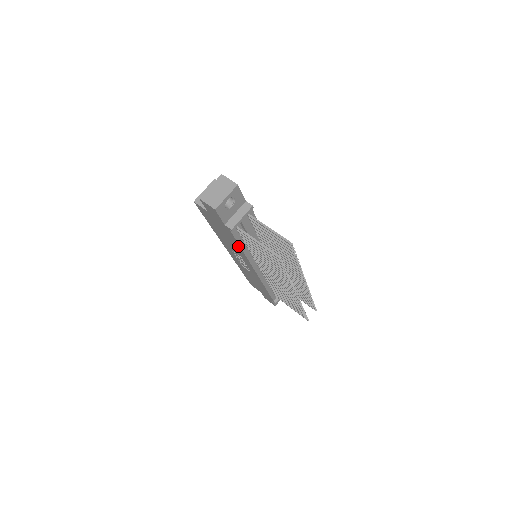
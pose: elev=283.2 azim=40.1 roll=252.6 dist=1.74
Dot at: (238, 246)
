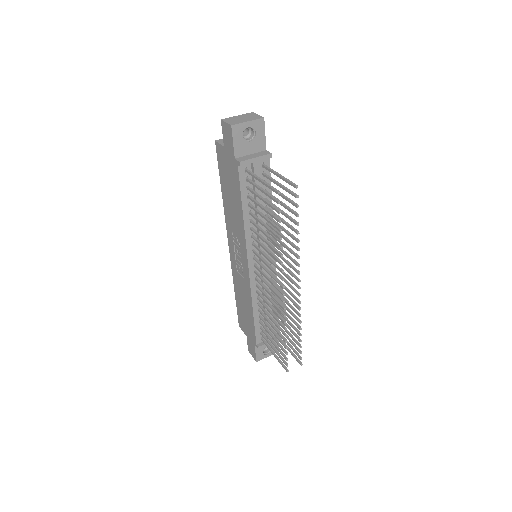
Dot at: (240, 207)
